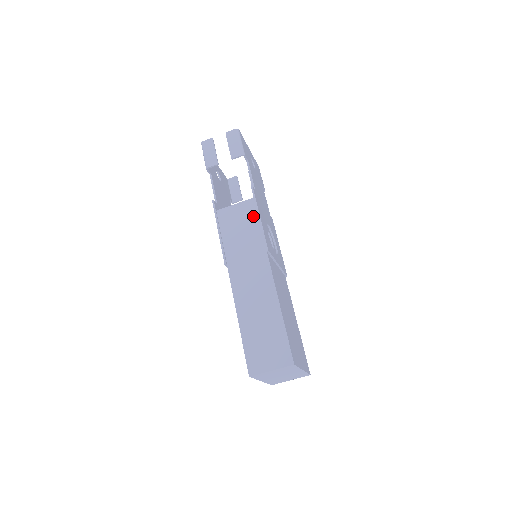
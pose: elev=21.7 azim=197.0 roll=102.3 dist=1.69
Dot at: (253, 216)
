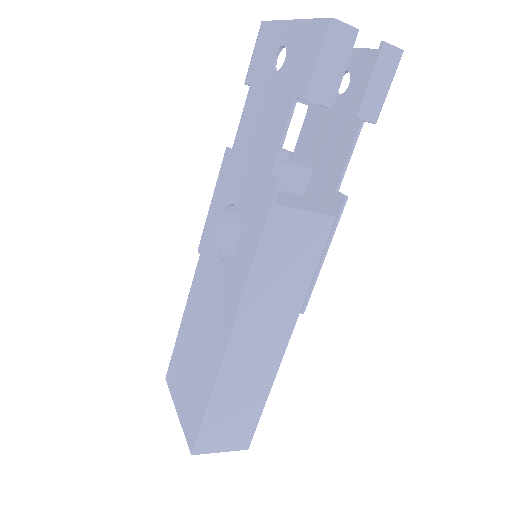
Dot at: (317, 249)
